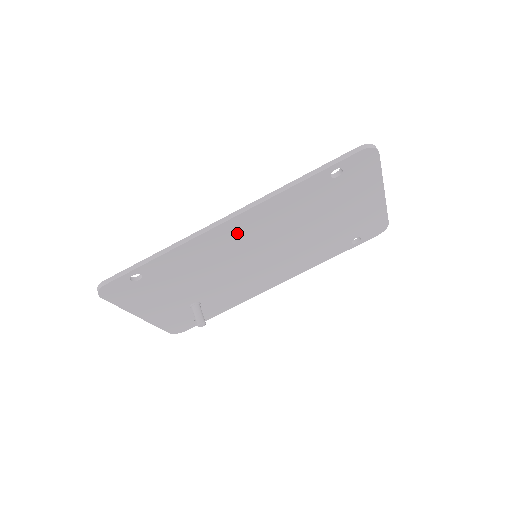
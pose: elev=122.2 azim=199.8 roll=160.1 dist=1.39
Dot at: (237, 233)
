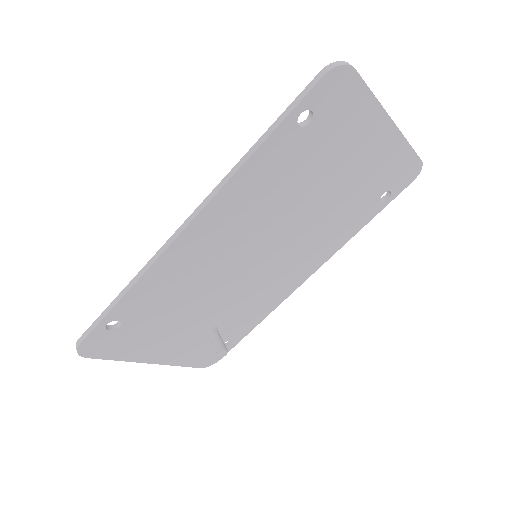
Dot at: (210, 238)
